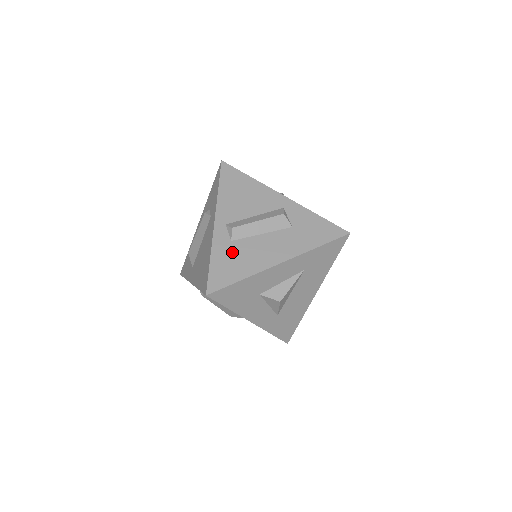
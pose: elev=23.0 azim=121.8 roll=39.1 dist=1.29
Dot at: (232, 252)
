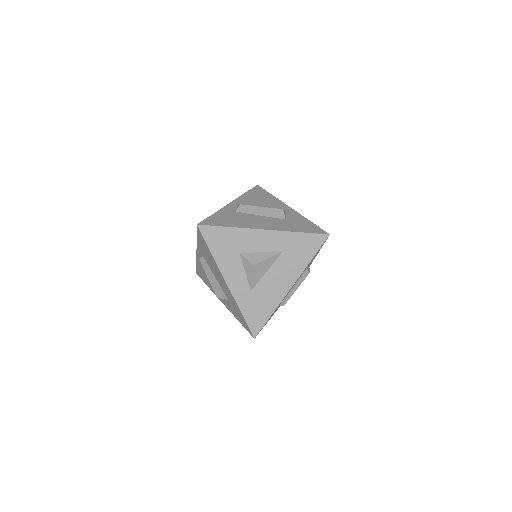
Dot at: (232, 215)
